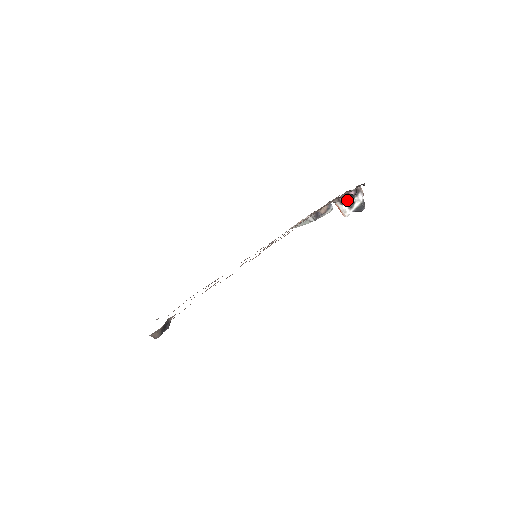
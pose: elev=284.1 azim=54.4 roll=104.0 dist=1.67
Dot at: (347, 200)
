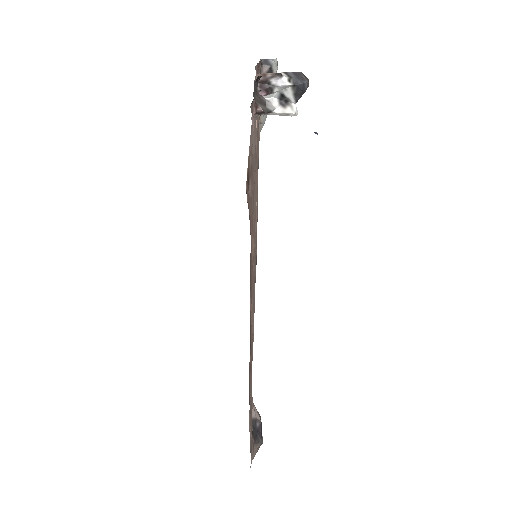
Dot at: (268, 101)
